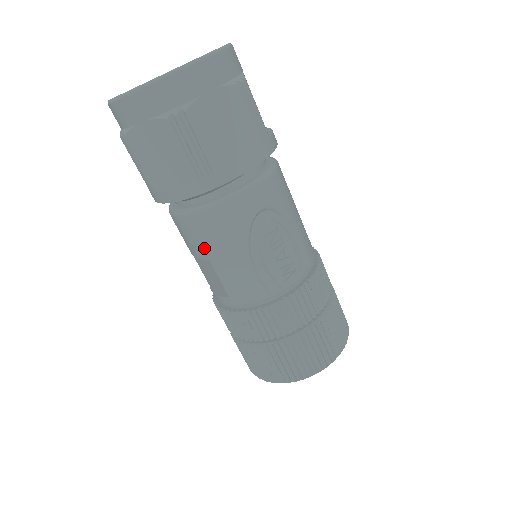
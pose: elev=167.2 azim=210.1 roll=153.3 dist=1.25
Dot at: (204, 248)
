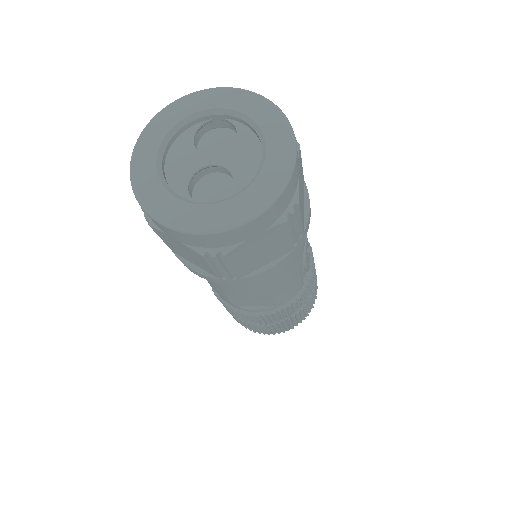
Dot at: (270, 289)
